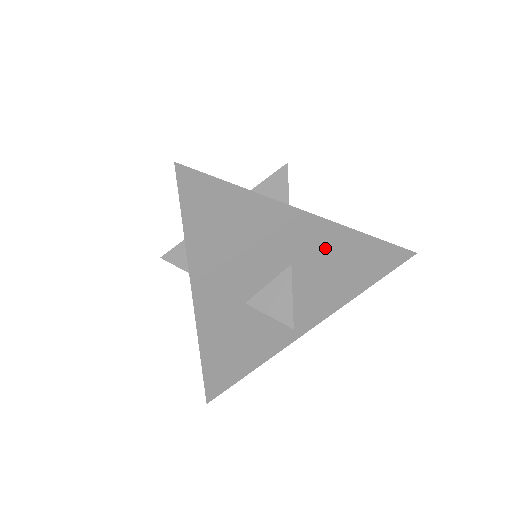
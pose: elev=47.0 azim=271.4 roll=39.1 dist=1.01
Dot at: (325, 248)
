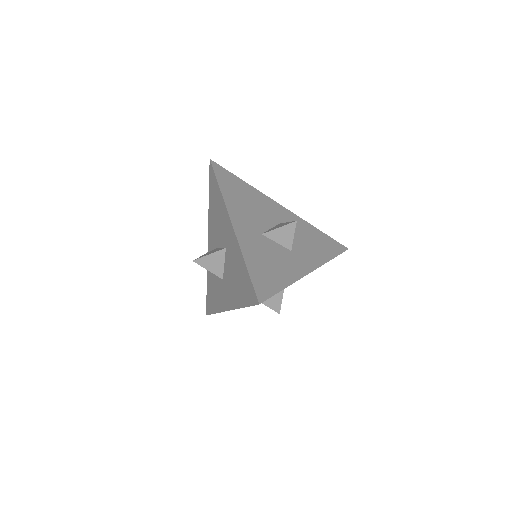
Dot at: occluded
